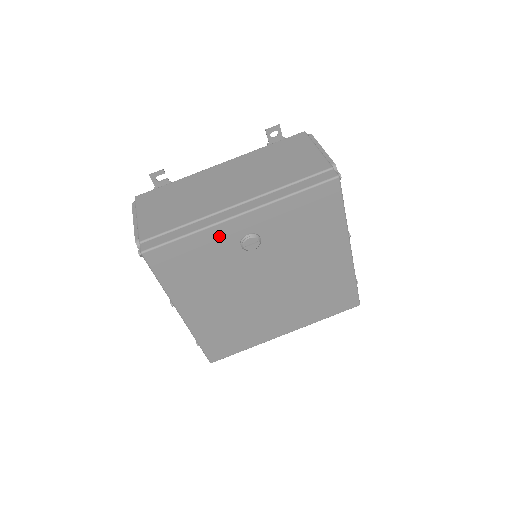
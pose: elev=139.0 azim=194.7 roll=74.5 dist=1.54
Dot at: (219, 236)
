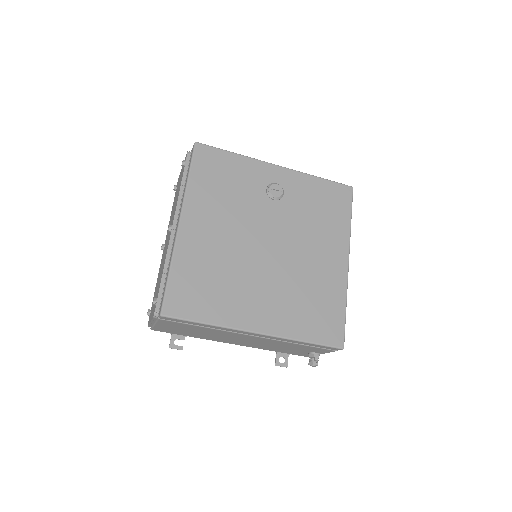
Dot at: (255, 170)
